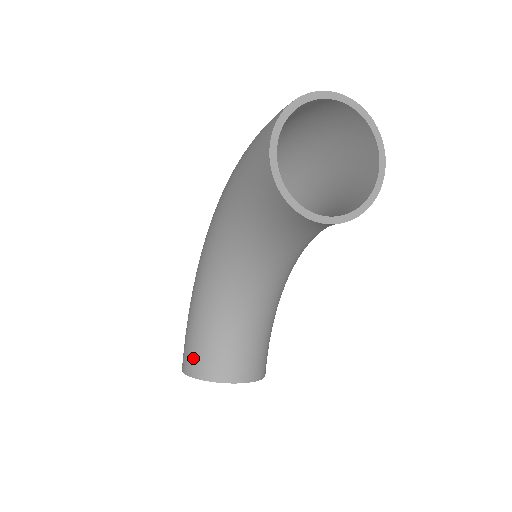
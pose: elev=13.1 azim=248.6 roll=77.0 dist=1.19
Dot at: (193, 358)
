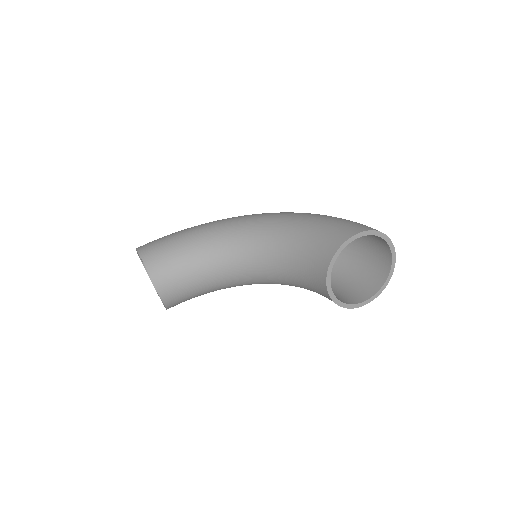
Dot at: (157, 253)
